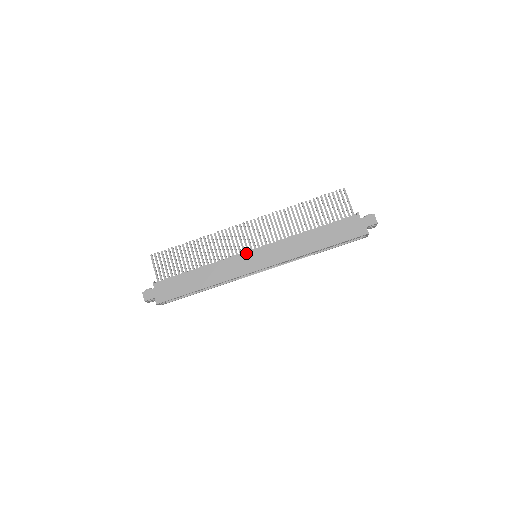
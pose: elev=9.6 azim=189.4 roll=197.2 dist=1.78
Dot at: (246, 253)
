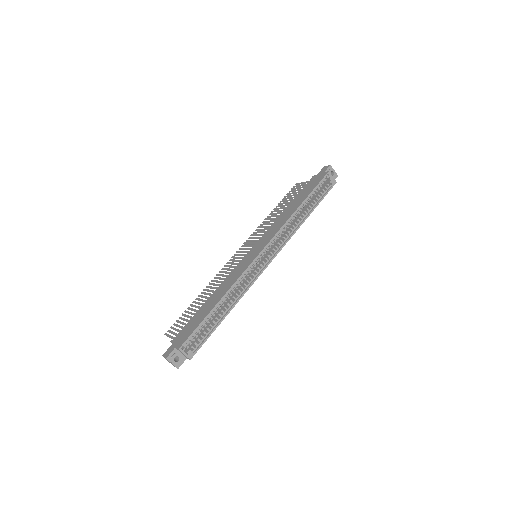
Dot at: (244, 257)
